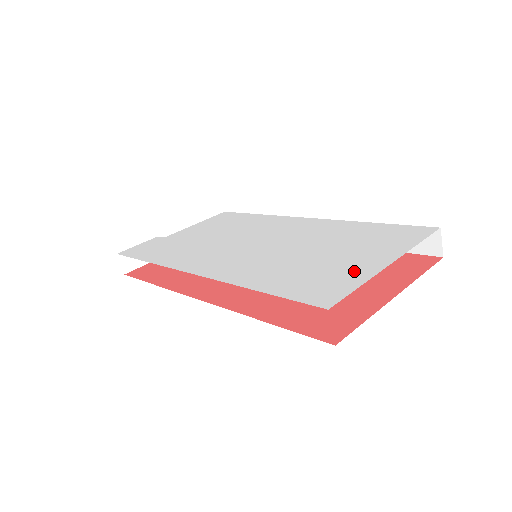
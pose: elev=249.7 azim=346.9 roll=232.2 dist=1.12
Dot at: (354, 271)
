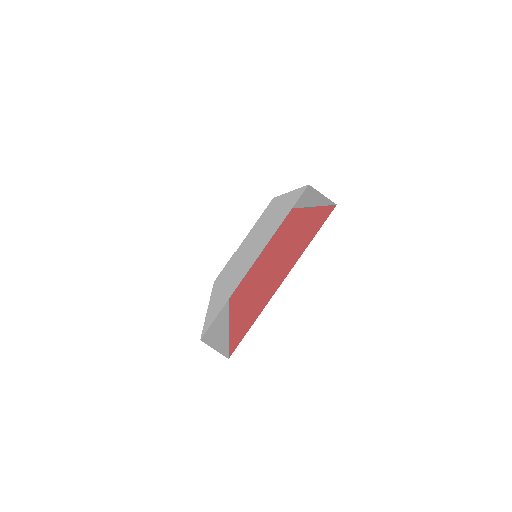
Dot at: (238, 281)
